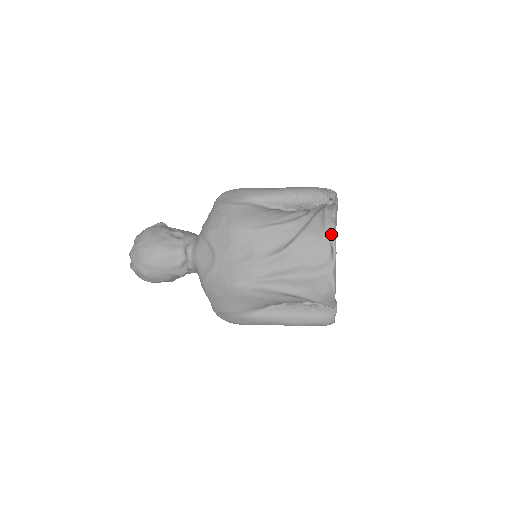
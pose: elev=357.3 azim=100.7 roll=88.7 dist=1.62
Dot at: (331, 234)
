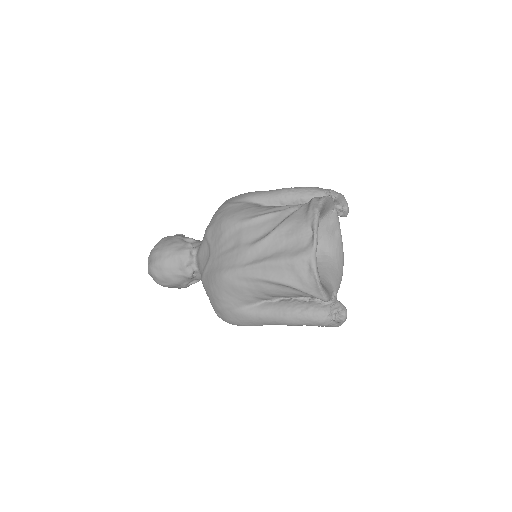
Dot at: (313, 218)
